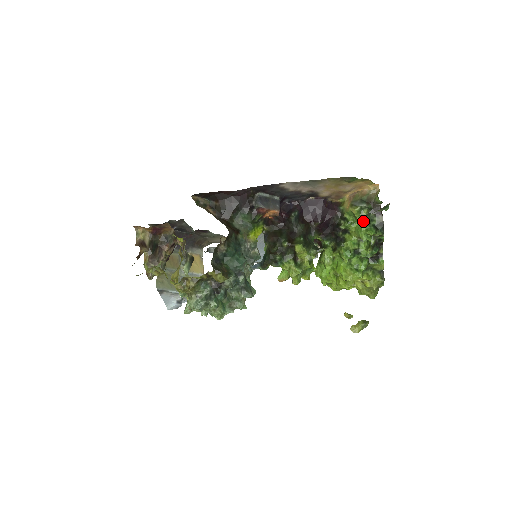
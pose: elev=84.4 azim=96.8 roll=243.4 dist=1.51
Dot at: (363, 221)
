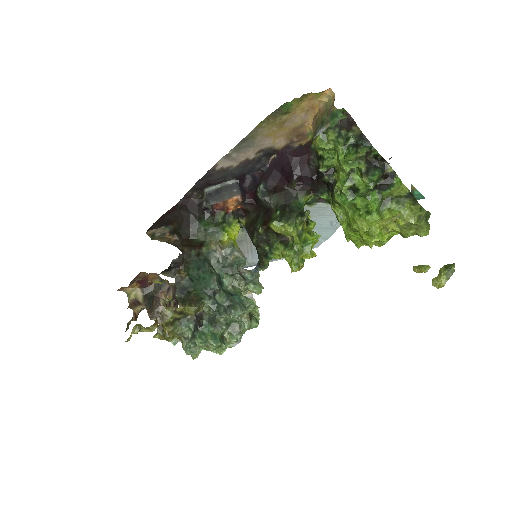
Dot at: (336, 148)
